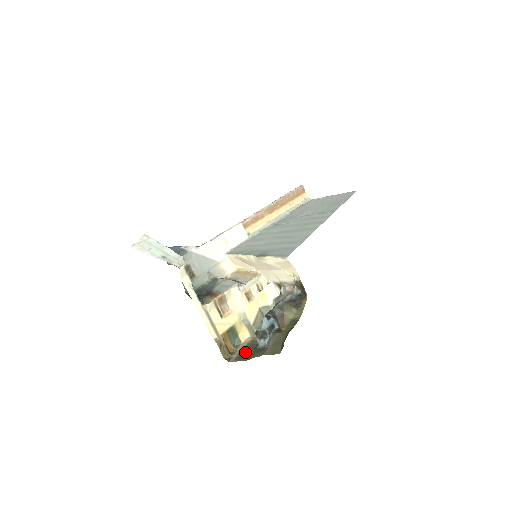
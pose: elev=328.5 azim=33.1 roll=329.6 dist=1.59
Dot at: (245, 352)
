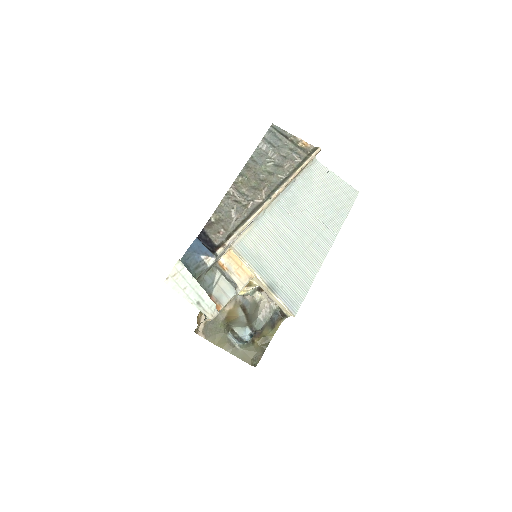
Dot at: (211, 326)
